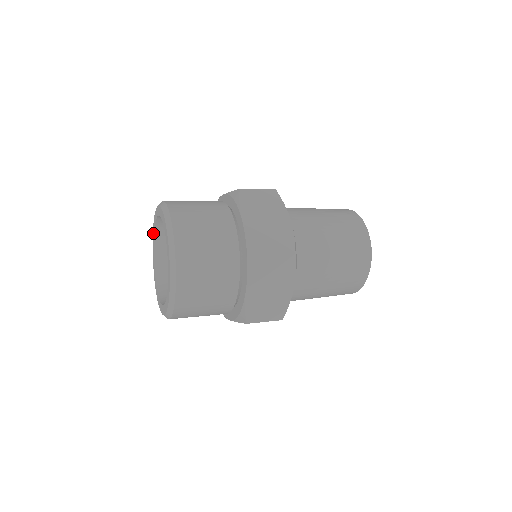
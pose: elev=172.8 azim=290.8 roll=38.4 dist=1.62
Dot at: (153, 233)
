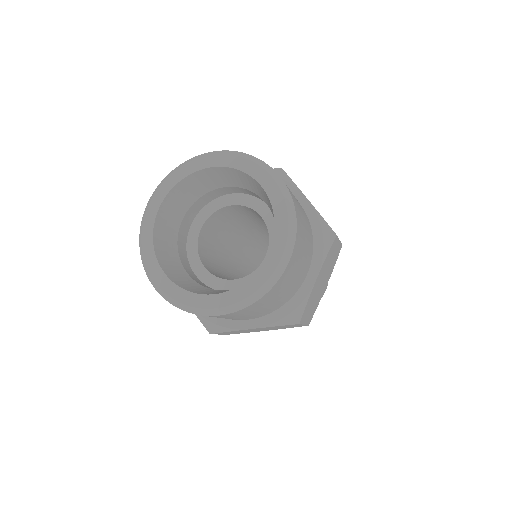
Dot at: (157, 197)
